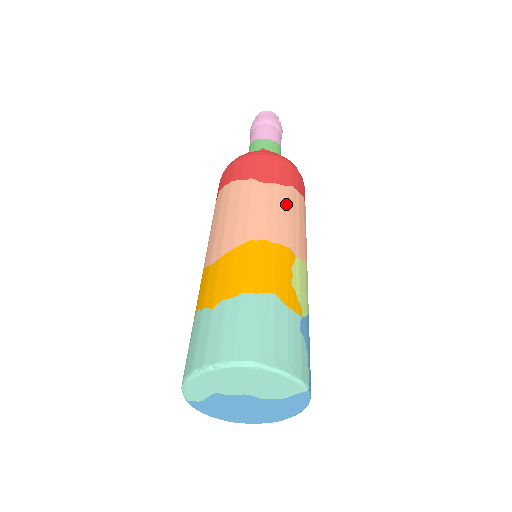
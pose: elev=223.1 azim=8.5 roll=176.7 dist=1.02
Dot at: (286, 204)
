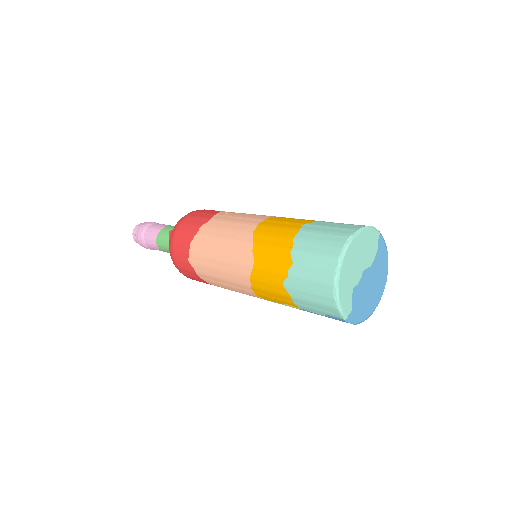
Dot at: (235, 214)
